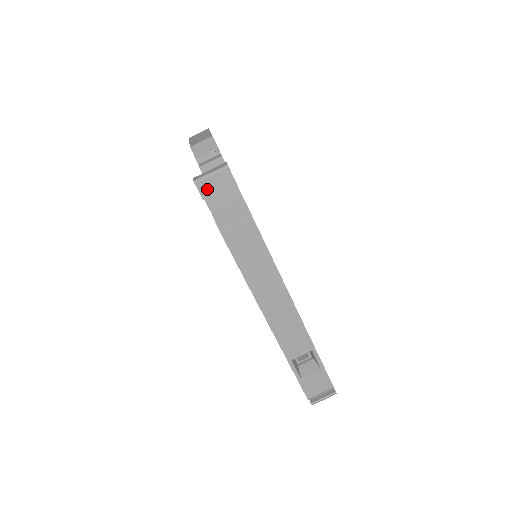
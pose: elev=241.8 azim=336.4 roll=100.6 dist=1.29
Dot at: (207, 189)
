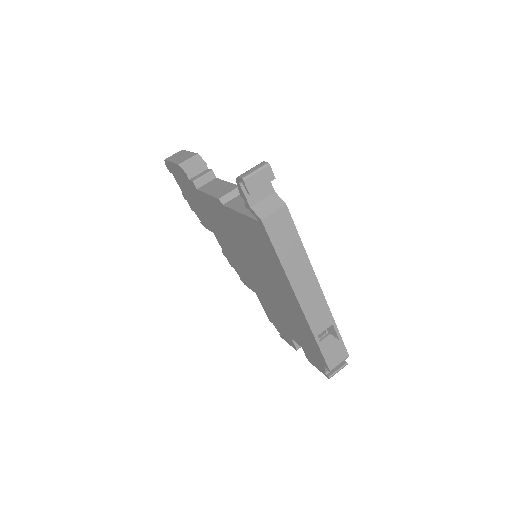
Dot at: (253, 185)
